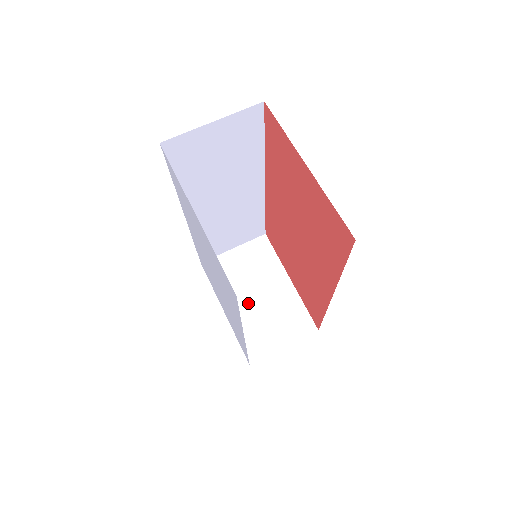
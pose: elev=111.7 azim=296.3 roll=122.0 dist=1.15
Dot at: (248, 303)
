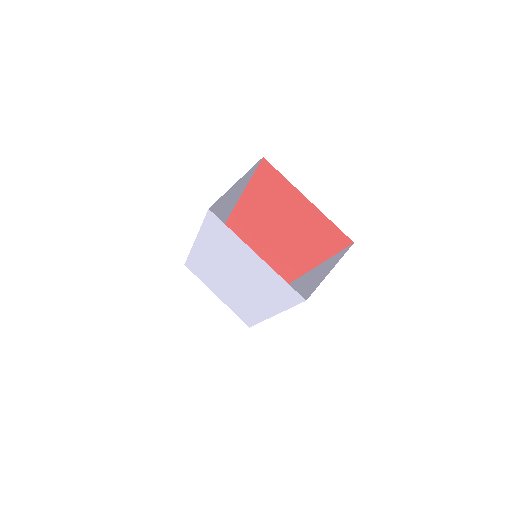
Dot at: occluded
